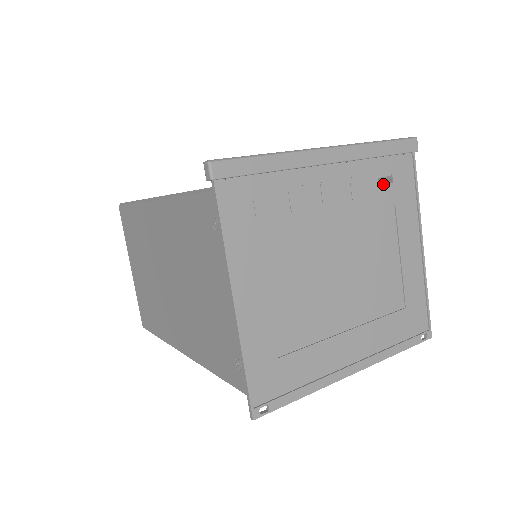
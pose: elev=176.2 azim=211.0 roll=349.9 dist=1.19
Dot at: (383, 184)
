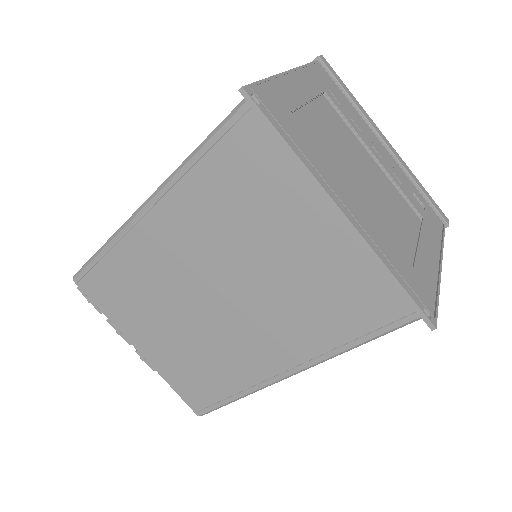
Dot at: occluded
